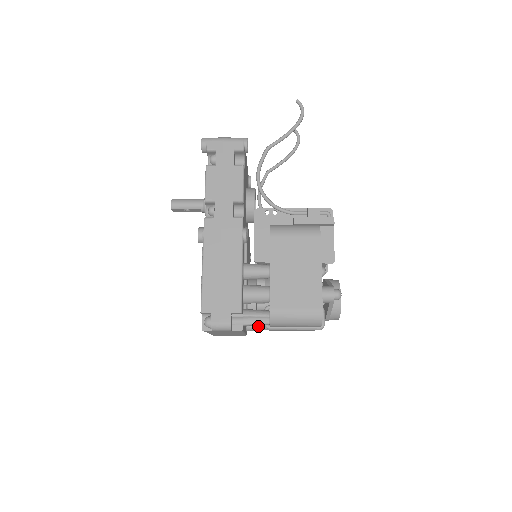
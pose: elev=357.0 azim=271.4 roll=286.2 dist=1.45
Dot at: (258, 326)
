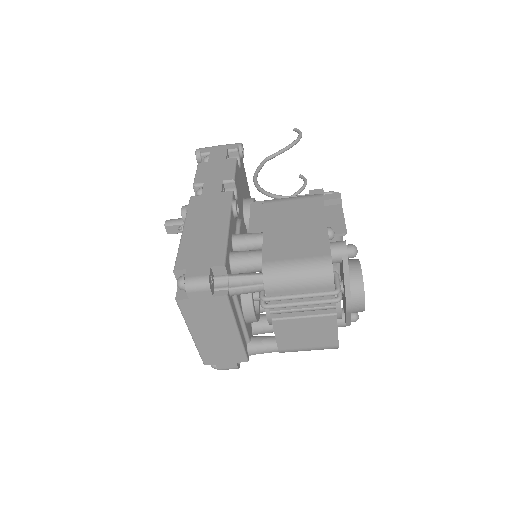
Dot at: (262, 343)
